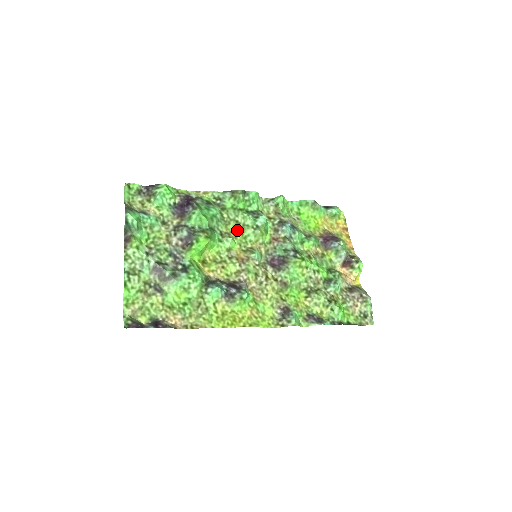
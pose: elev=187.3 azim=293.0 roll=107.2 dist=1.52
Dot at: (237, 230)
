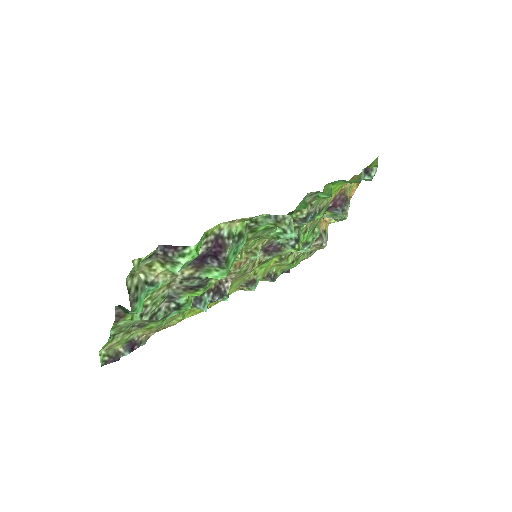
Dot at: occluded
